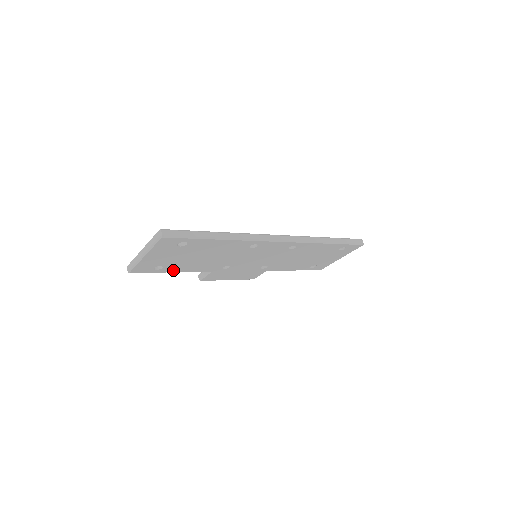
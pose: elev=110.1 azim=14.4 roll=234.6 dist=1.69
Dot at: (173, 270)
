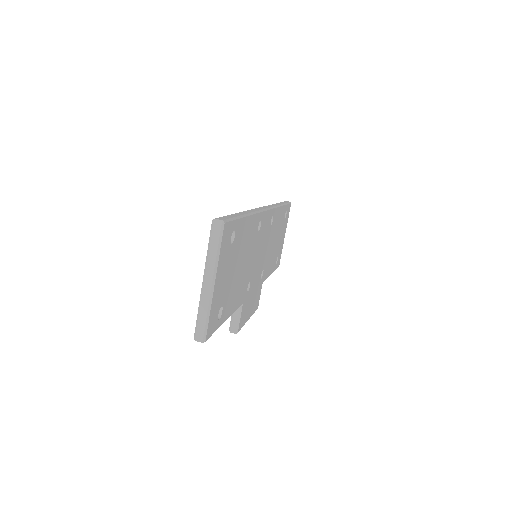
Dot at: (226, 314)
